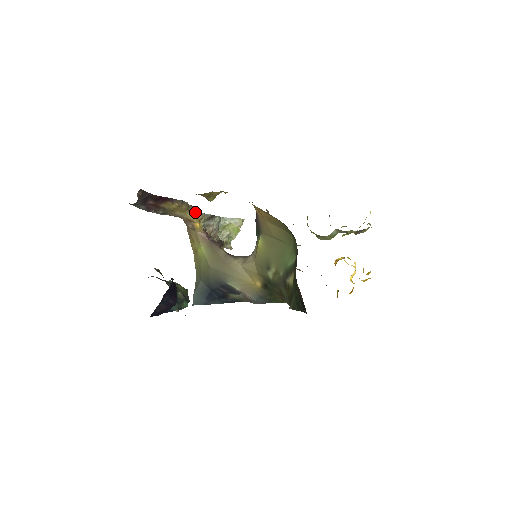
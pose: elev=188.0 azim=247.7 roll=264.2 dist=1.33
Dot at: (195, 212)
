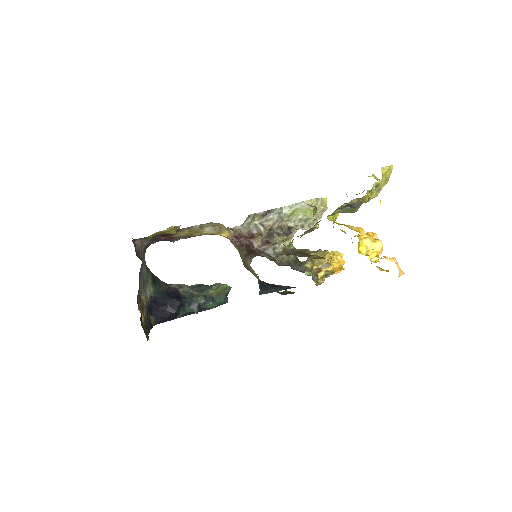
Dot at: (212, 228)
